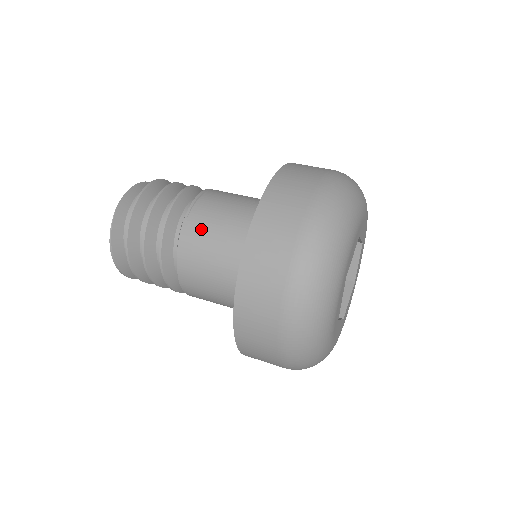
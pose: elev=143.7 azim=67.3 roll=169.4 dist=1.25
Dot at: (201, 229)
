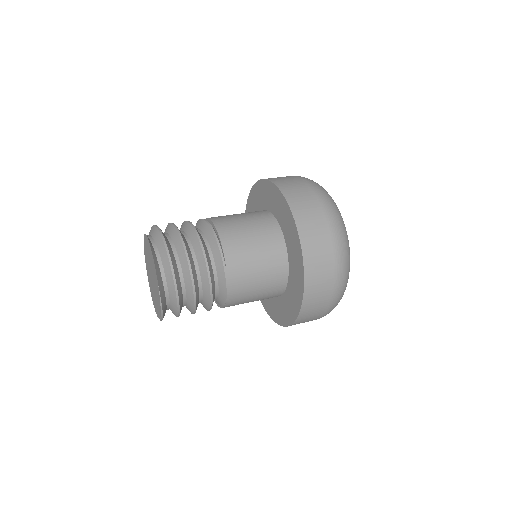
Dot at: (242, 272)
